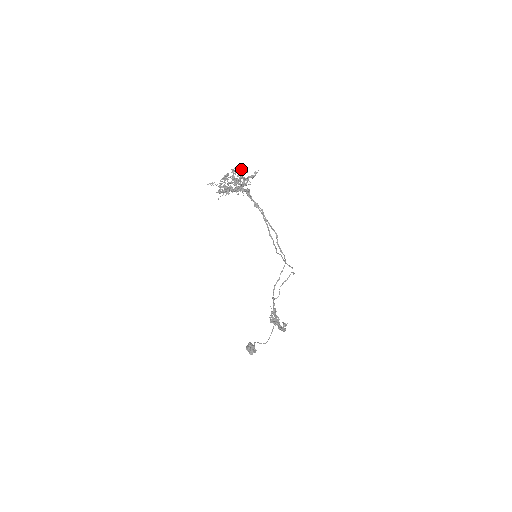
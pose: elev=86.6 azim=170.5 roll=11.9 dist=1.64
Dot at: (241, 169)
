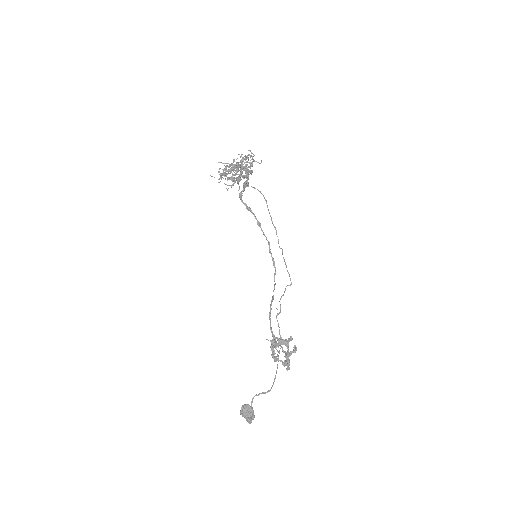
Dot at: occluded
